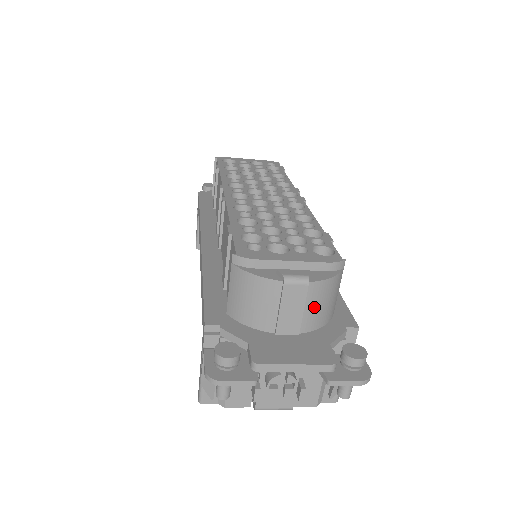
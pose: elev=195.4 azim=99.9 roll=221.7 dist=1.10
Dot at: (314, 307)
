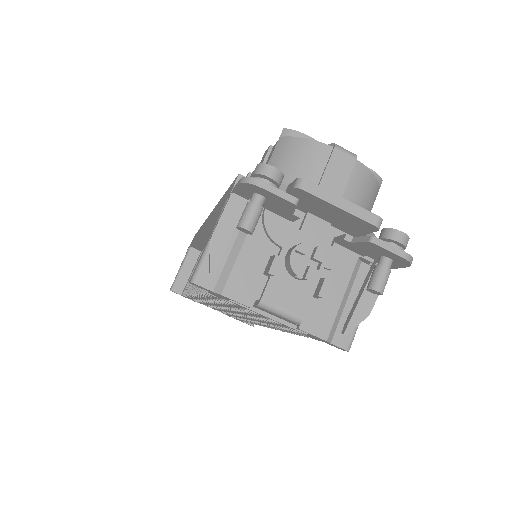
Dot at: (354, 193)
